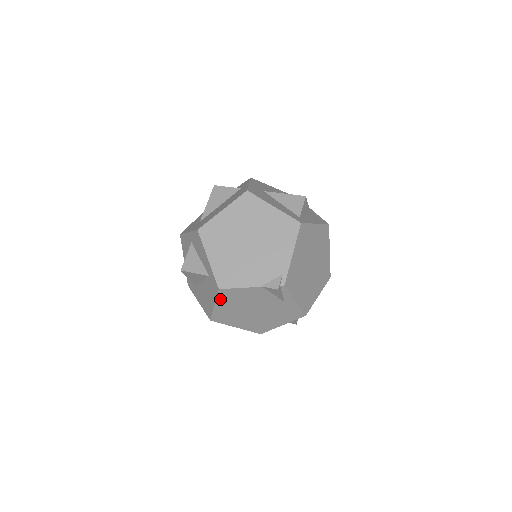
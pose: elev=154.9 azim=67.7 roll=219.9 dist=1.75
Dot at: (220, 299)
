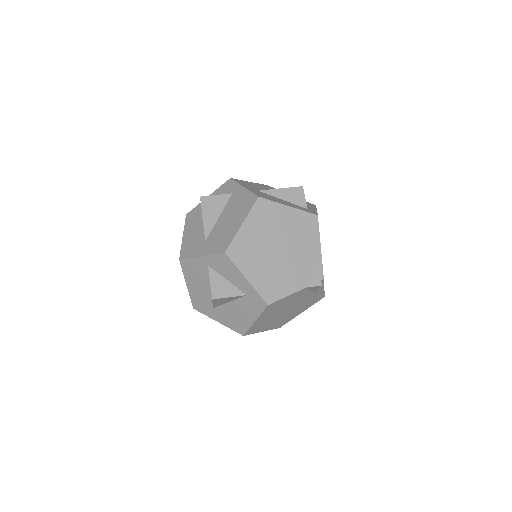
Dot at: (263, 313)
